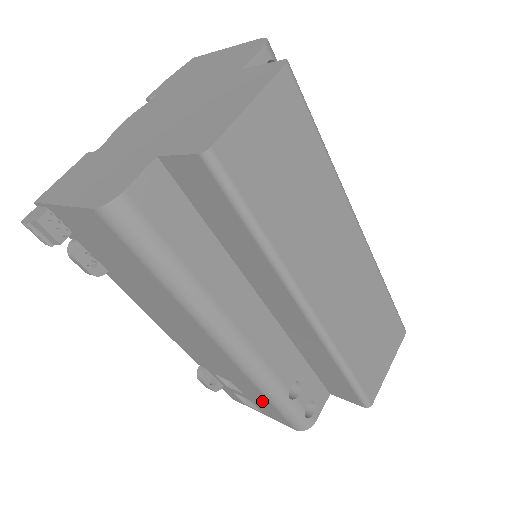
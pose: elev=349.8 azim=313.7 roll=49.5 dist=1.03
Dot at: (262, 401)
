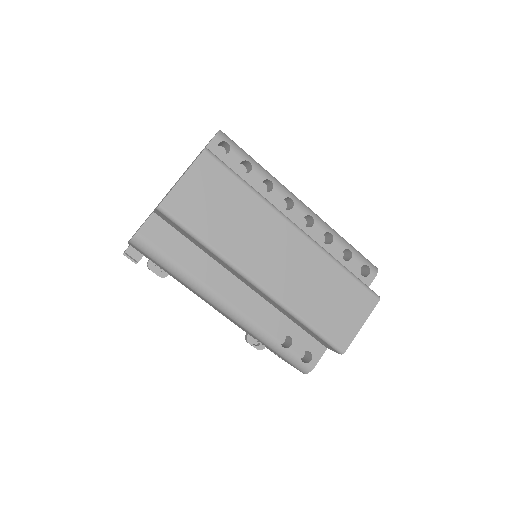
Dot at: occluded
